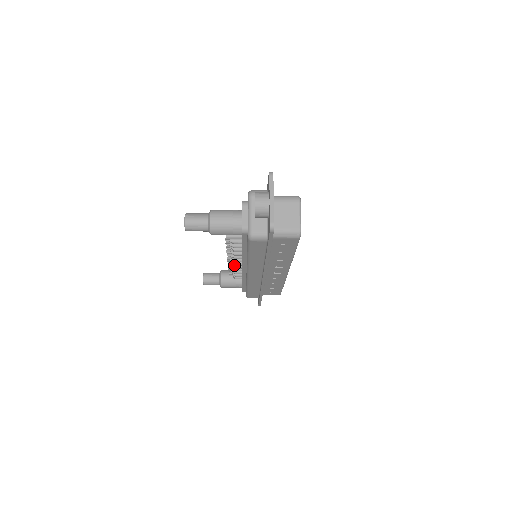
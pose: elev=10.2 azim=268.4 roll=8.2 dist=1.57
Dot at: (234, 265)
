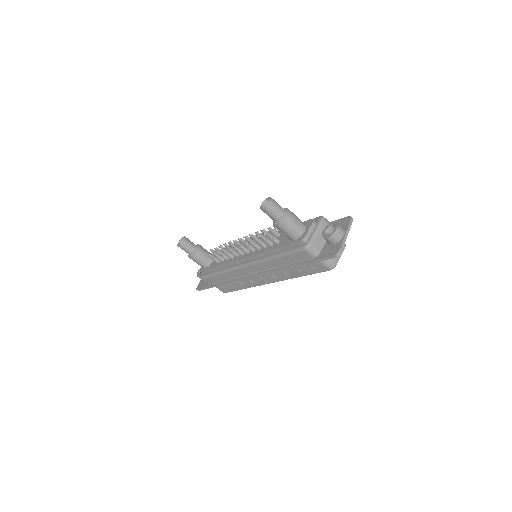
Dot at: (234, 251)
